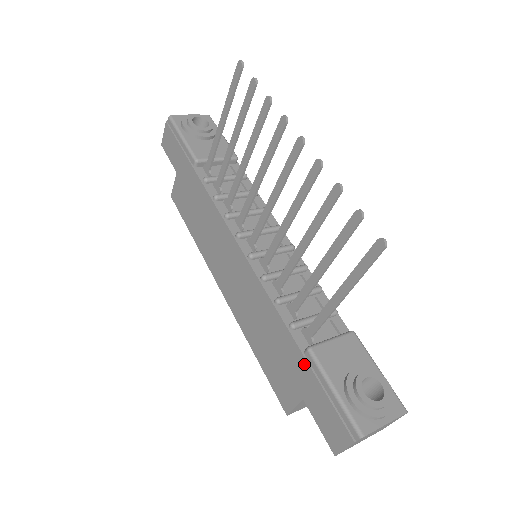
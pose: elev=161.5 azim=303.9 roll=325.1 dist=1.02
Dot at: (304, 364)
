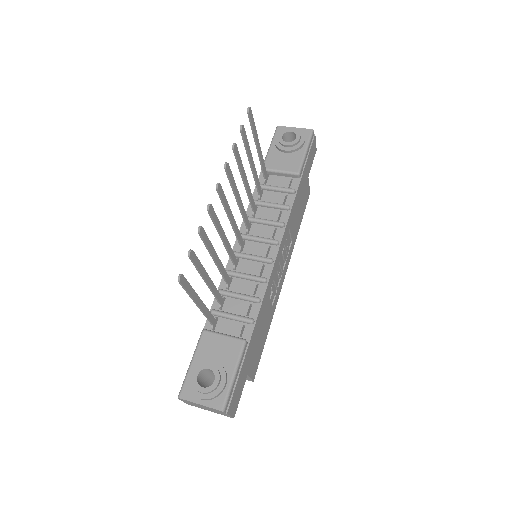
Dot at: occluded
